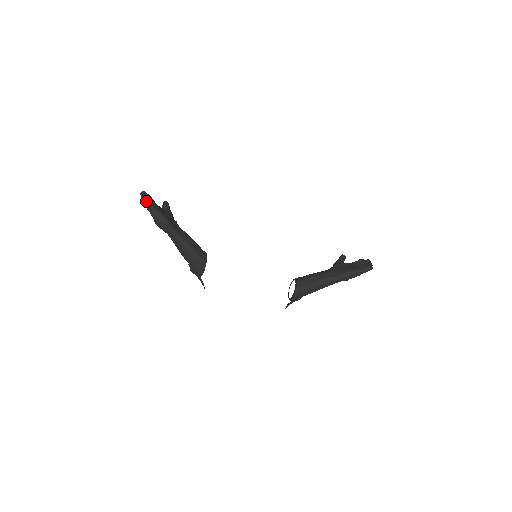
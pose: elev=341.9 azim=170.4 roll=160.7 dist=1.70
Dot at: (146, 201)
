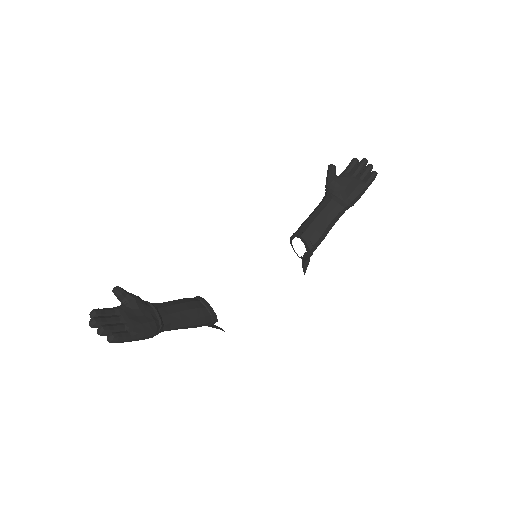
Dot at: (117, 341)
